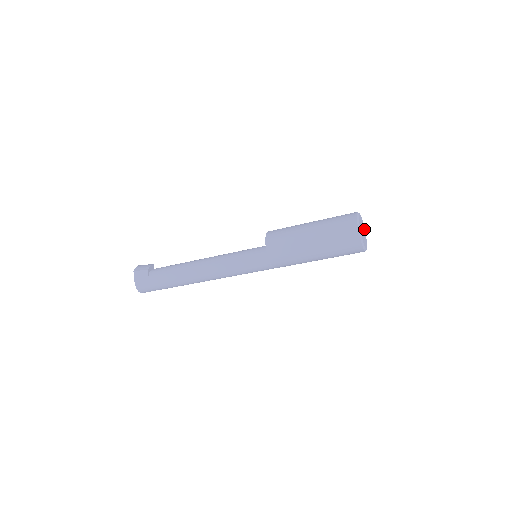
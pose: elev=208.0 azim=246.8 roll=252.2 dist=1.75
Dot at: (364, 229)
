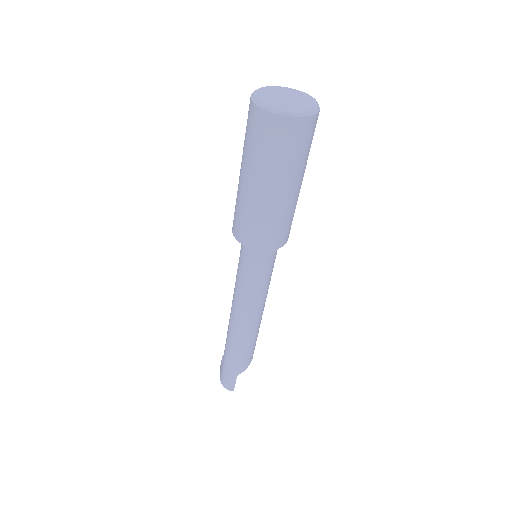
Dot at: (310, 99)
